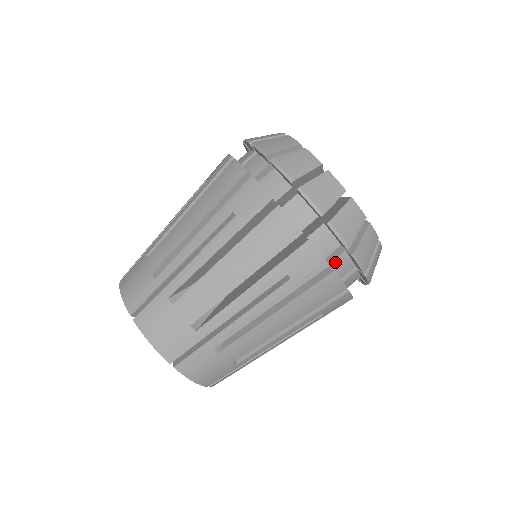
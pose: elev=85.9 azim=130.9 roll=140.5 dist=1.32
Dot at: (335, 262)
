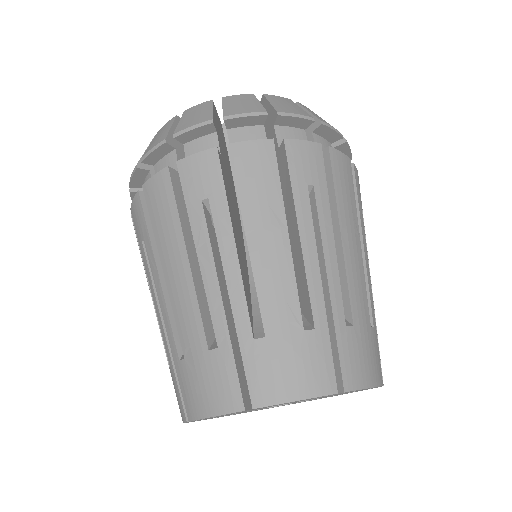
Dot at: occluded
